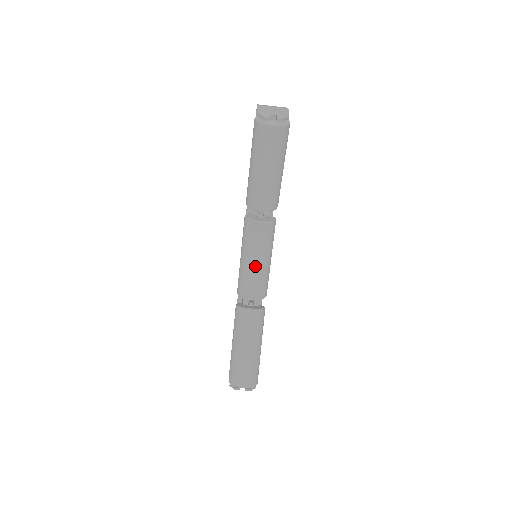
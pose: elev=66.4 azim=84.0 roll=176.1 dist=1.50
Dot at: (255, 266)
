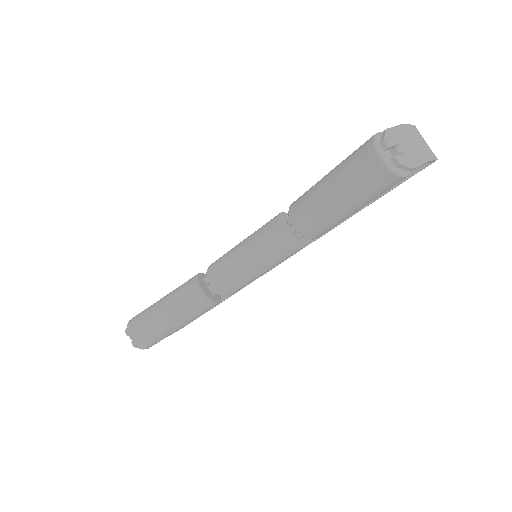
Dot at: (240, 263)
